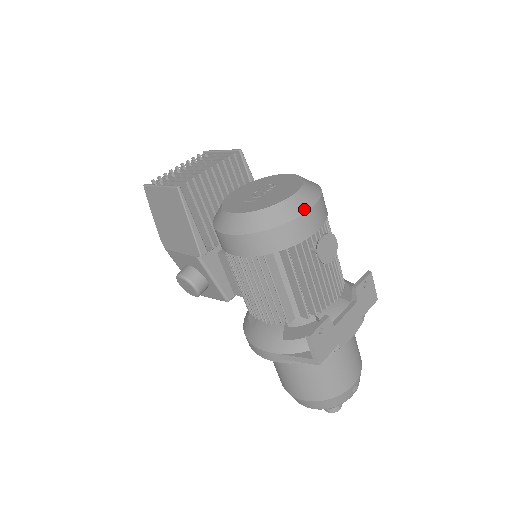
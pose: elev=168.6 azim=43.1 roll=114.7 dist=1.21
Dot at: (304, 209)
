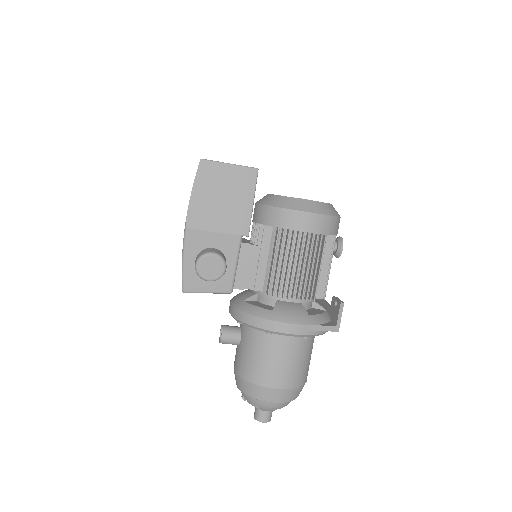
Dot at: occluded
